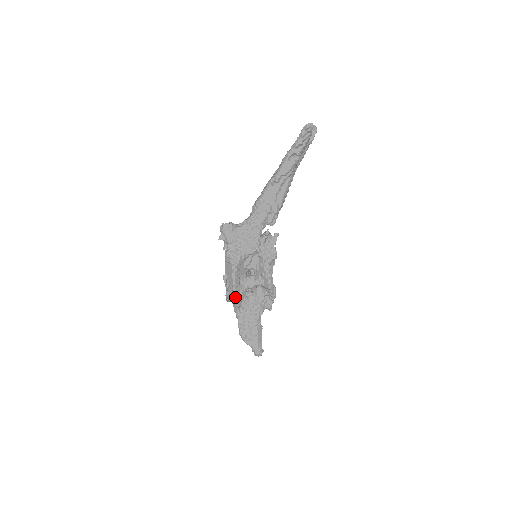
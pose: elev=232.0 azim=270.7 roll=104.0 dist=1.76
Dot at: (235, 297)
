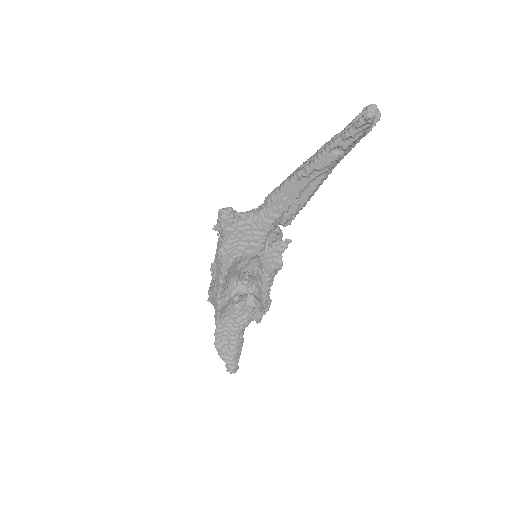
Dot at: (218, 304)
